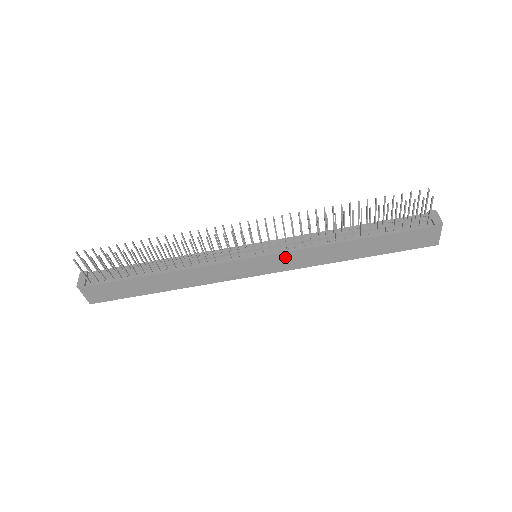
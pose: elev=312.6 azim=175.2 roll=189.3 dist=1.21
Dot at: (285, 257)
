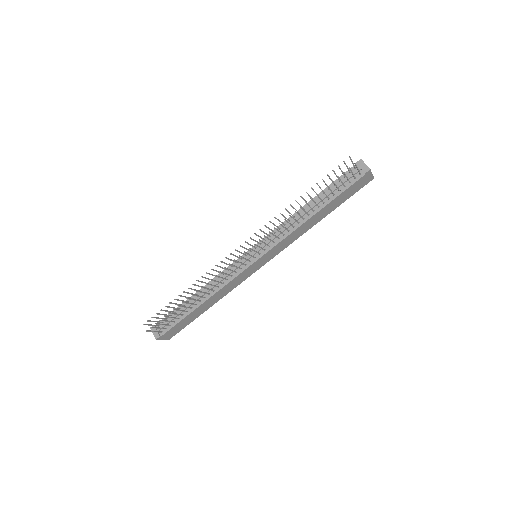
Dot at: (276, 248)
